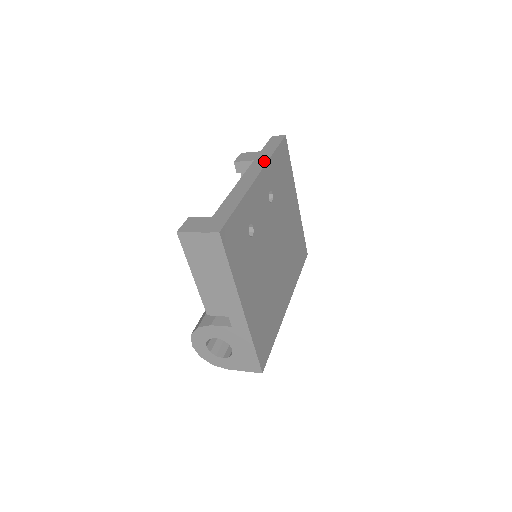
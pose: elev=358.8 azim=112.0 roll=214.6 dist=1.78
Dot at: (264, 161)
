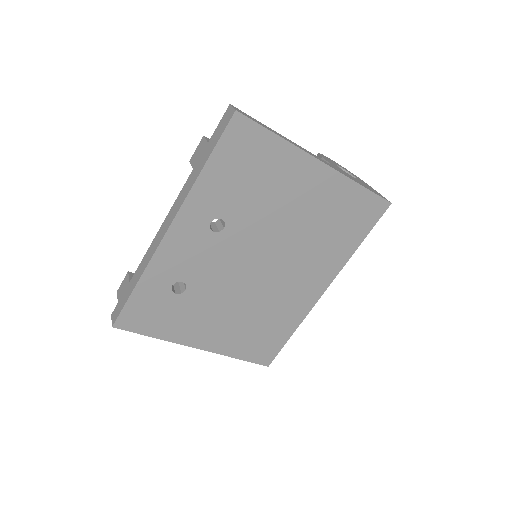
Dot at: (186, 193)
